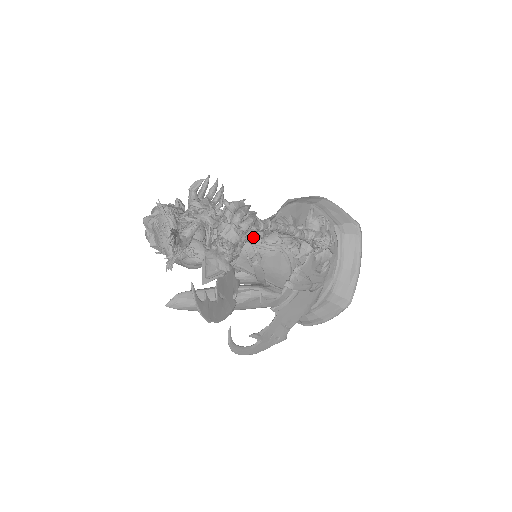
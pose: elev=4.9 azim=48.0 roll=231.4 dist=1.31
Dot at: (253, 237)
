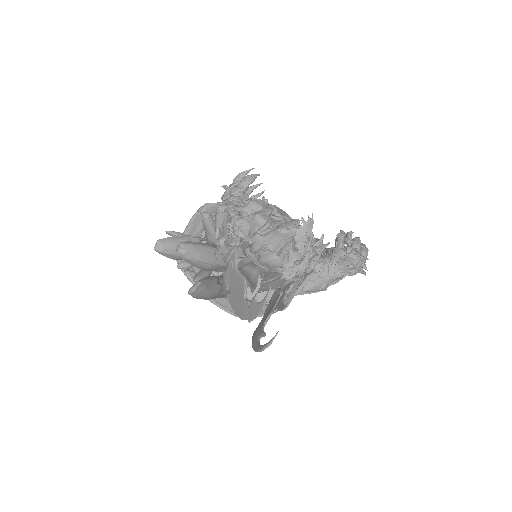
Dot at: occluded
